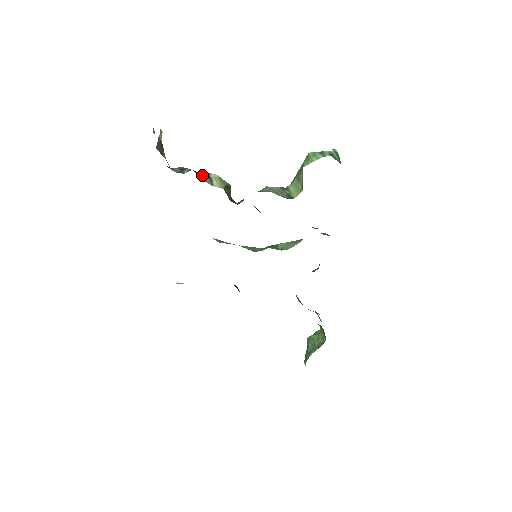
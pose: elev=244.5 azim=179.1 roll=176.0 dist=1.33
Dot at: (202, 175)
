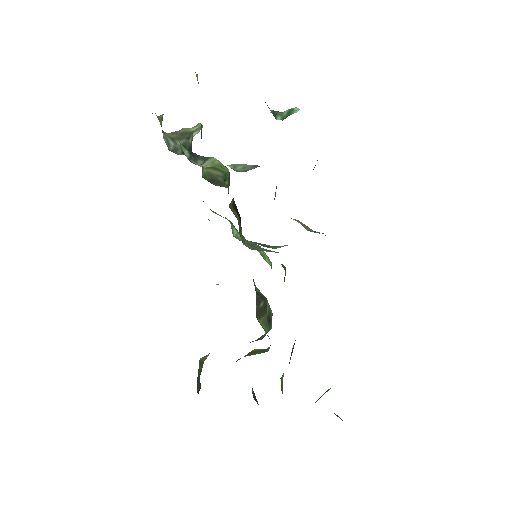
Dot at: (201, 158)
